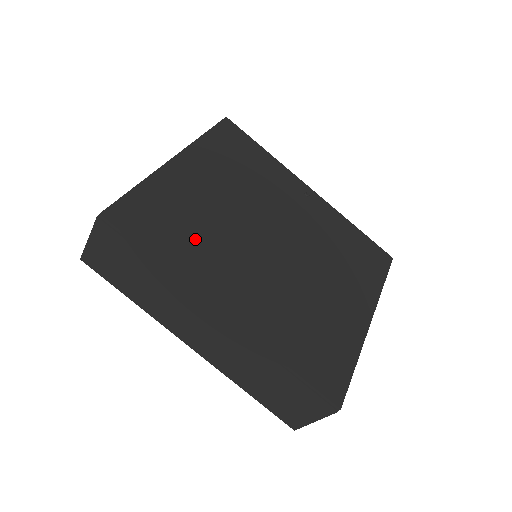
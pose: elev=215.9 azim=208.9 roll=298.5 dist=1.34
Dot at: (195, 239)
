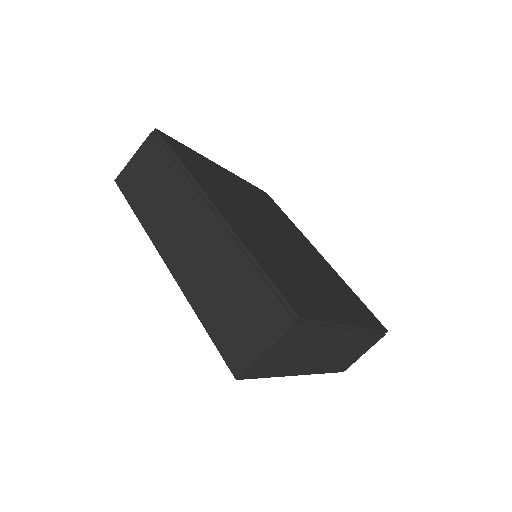
Dot at: (215, 183)
